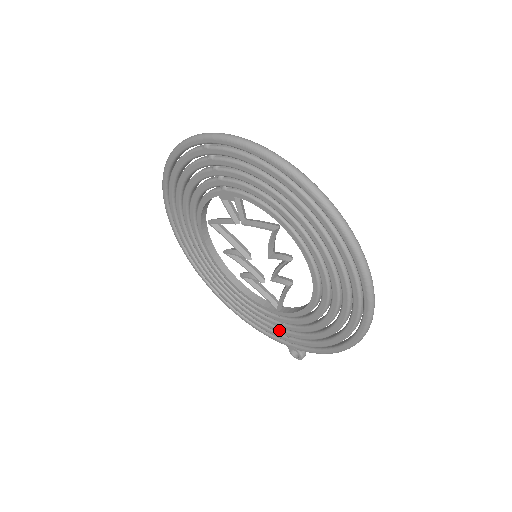
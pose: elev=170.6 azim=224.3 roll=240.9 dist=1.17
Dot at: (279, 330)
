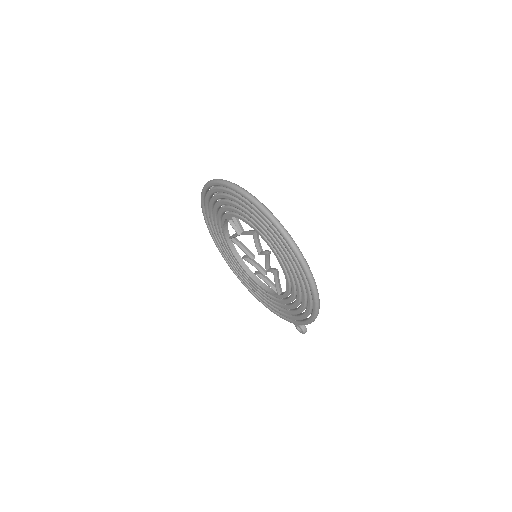
Dot at: (285, 311)
